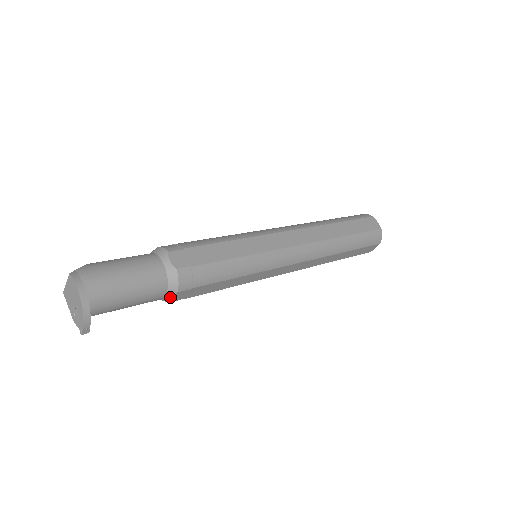
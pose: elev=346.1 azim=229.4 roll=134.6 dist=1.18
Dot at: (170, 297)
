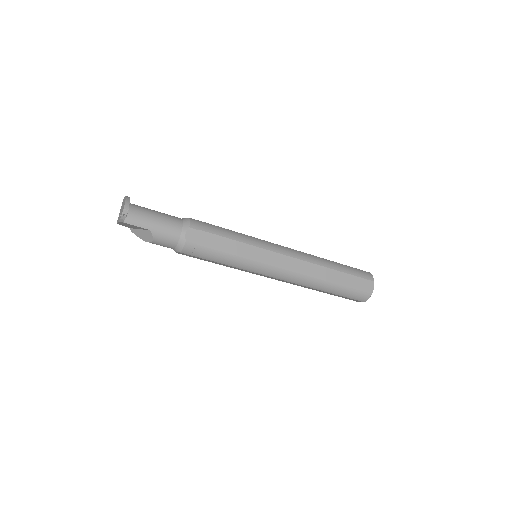
Dot at: (185, 233)
